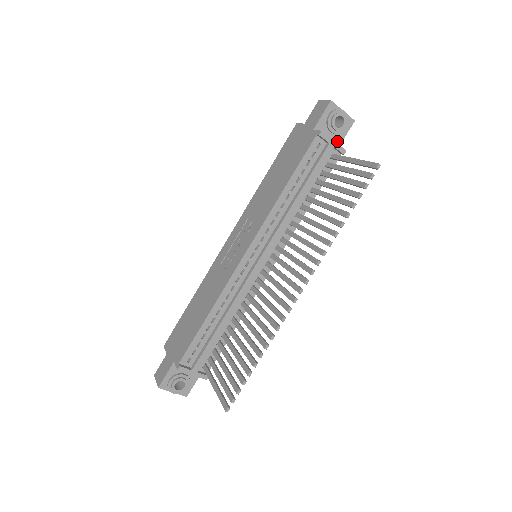
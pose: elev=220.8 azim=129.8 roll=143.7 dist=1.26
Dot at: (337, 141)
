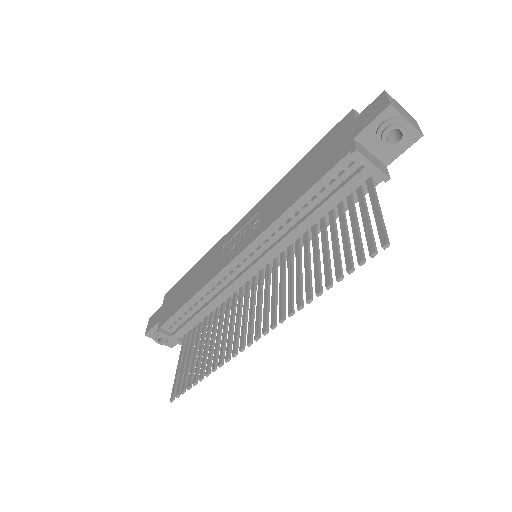
Dot at: (388, 157)
